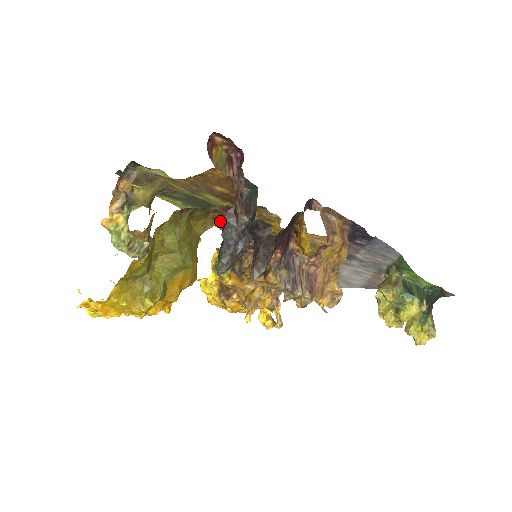
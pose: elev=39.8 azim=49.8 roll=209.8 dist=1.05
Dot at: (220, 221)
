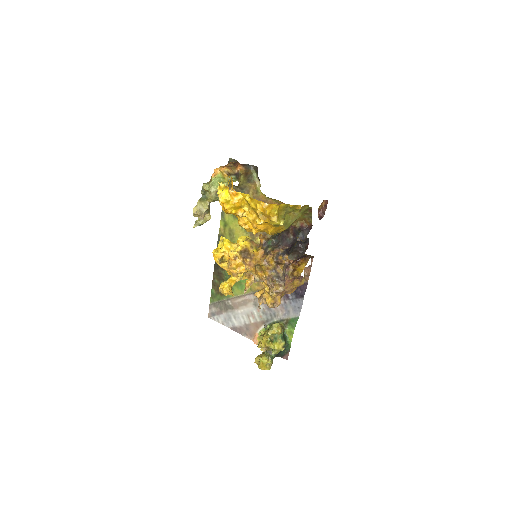
Dot at: (303, 227)
